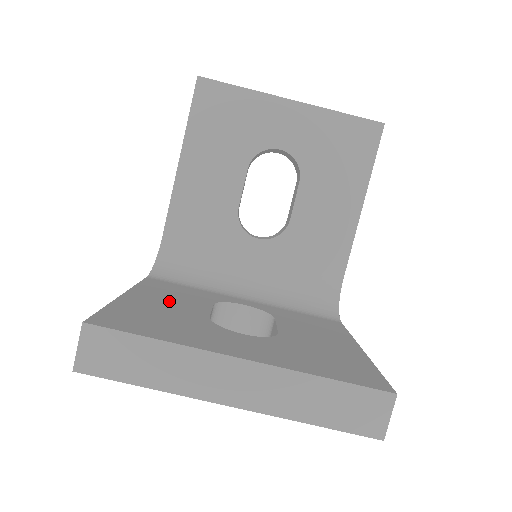
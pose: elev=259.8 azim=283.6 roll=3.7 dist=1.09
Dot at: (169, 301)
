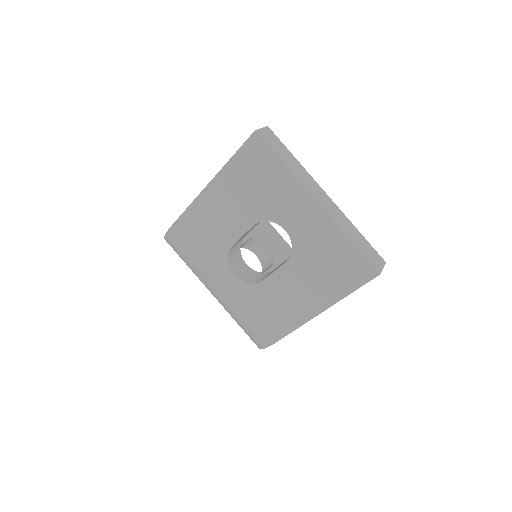
Dot at: occluded
